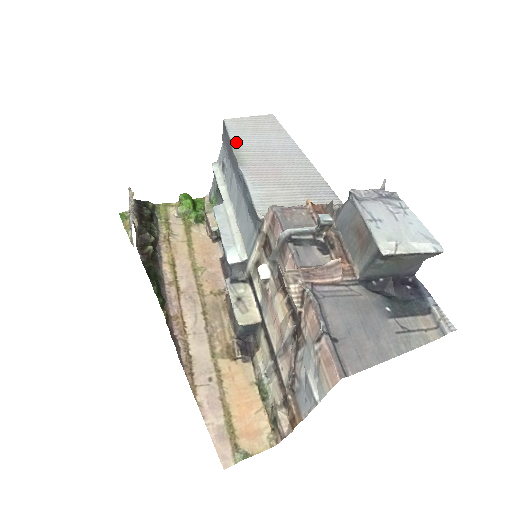
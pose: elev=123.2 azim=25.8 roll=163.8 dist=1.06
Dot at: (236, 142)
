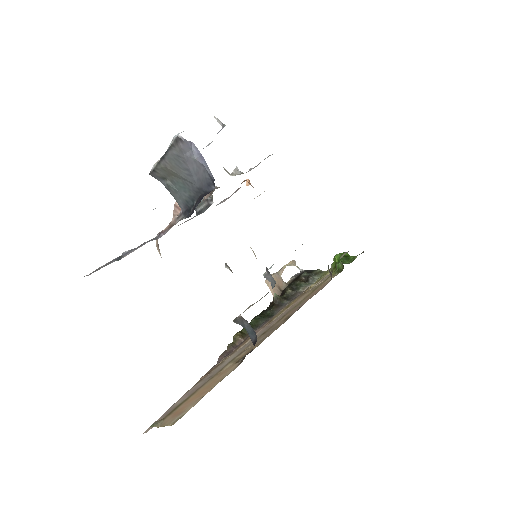
Dot at: occluded
